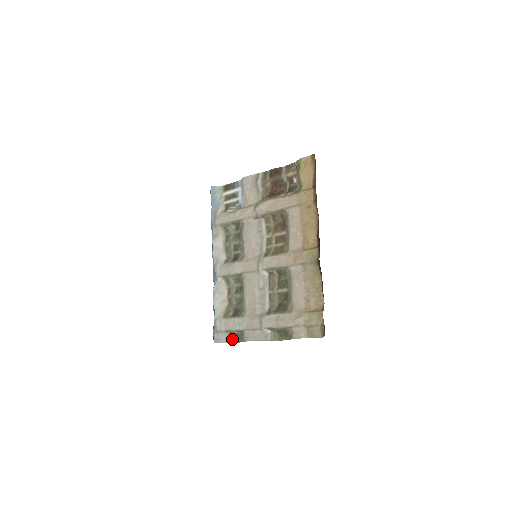
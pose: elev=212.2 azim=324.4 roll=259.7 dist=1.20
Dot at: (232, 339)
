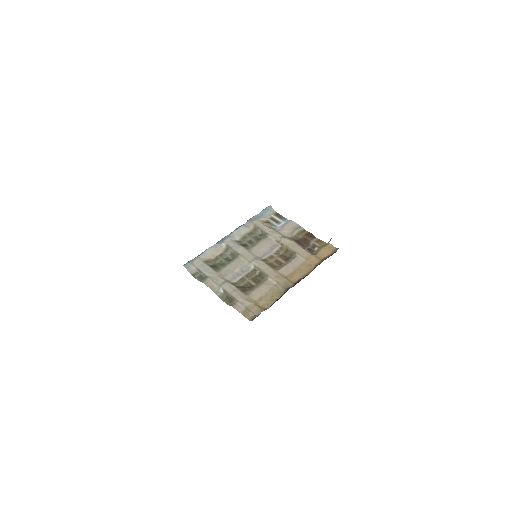
Dot at: (195, 275)
